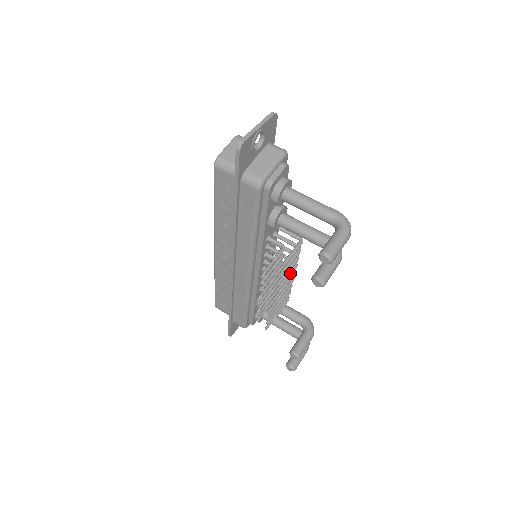
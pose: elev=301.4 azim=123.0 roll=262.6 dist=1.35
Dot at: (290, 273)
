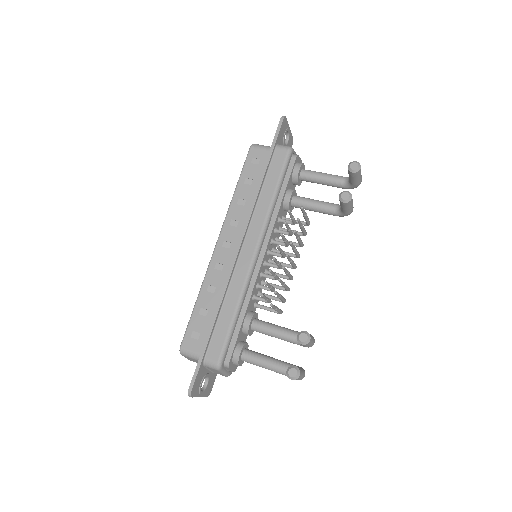
Dot at: (297, 251)
